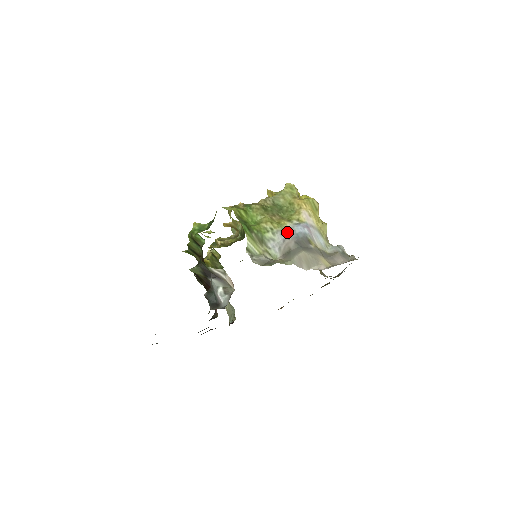
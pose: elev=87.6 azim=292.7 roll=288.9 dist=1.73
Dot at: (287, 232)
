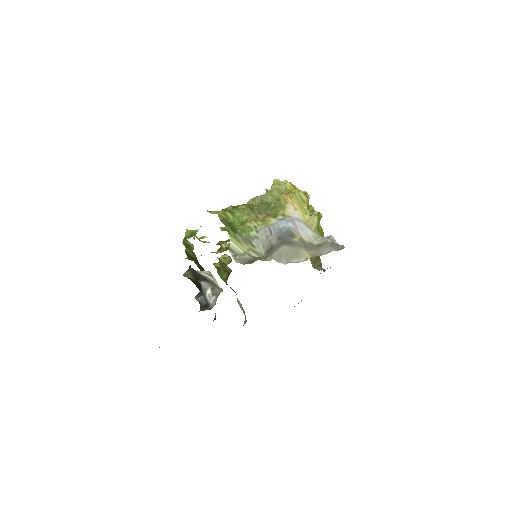
Dot at: (270, 228)
